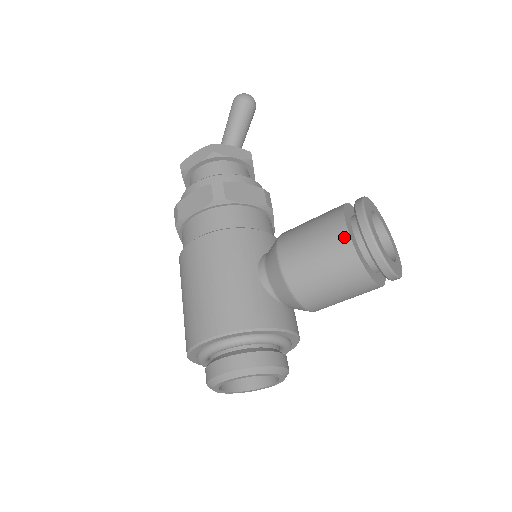
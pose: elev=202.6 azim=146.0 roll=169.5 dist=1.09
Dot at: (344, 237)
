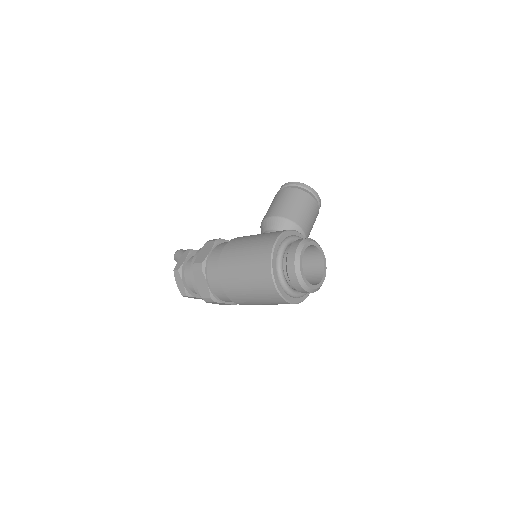
Dot at: (287, 189)
